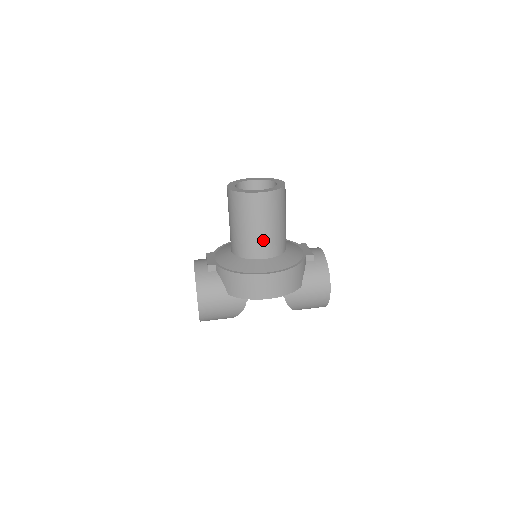
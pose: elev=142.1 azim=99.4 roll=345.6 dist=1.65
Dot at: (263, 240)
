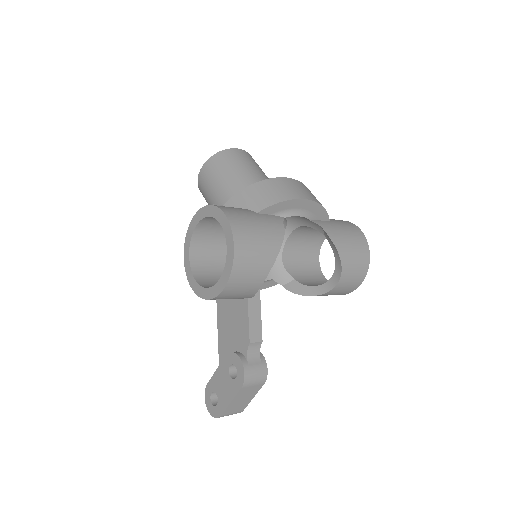
Dot at: occluded
